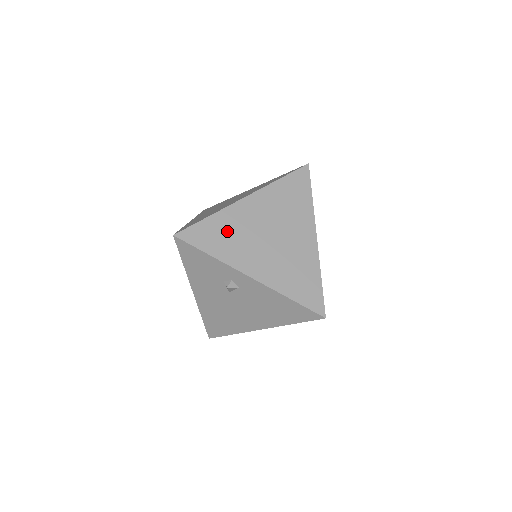
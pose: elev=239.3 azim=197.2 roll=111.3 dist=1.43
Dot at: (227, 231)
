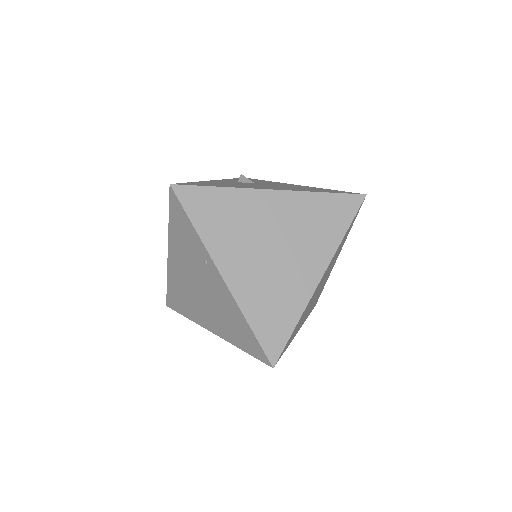
Dot at: (301, 319)
